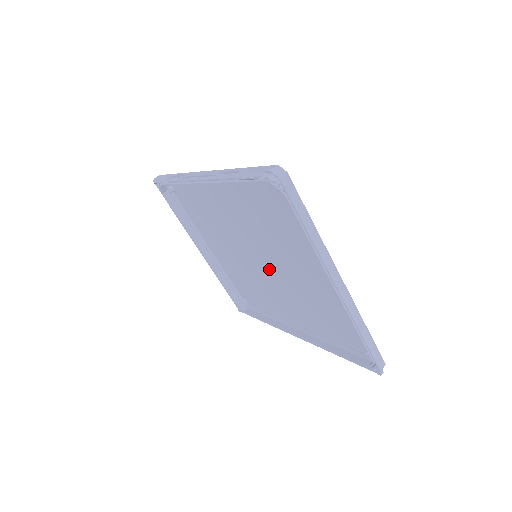
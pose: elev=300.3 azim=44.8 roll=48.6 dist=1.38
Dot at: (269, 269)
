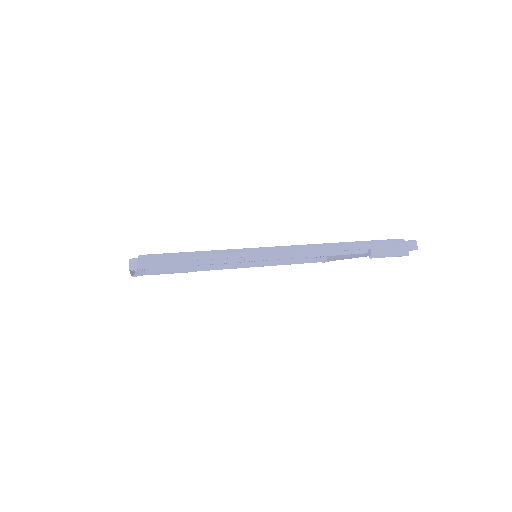
Dot at: occluded
